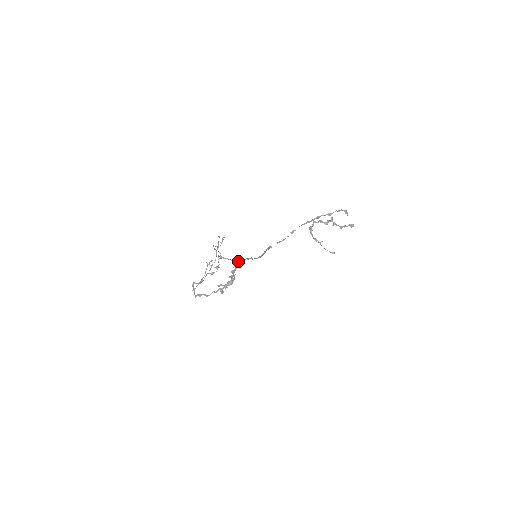
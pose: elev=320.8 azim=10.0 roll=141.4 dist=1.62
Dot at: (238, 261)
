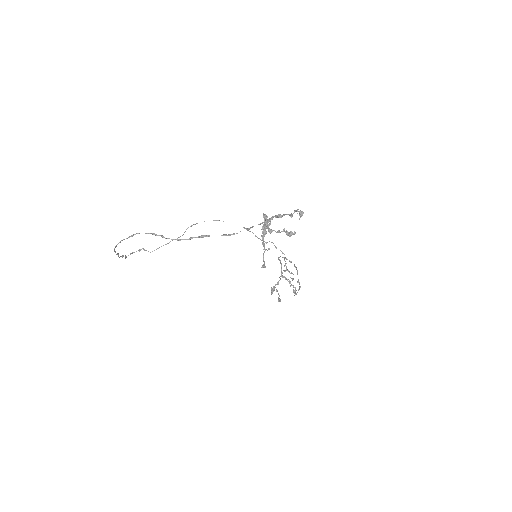
Dot at: occluded
